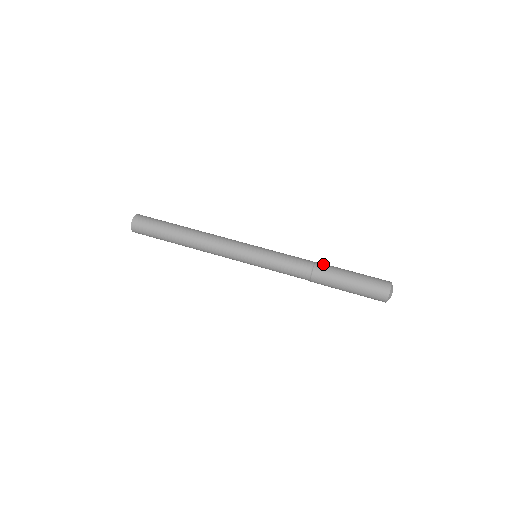
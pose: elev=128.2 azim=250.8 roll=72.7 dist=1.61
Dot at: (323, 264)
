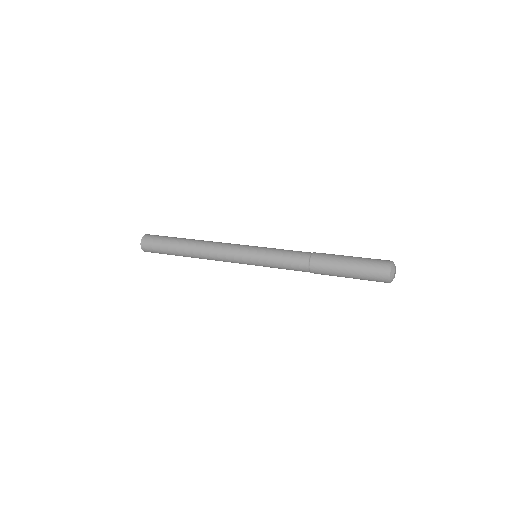
Dot at: occluded
